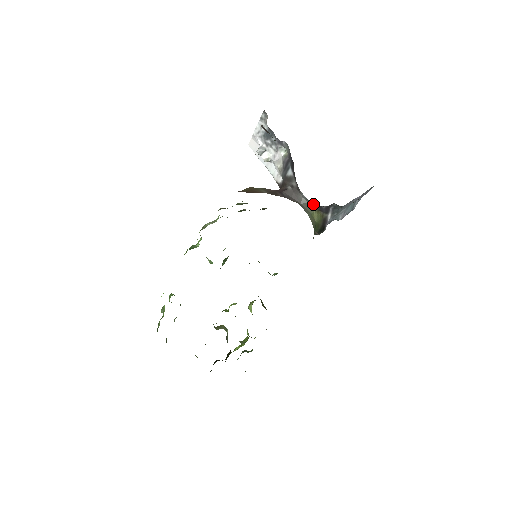
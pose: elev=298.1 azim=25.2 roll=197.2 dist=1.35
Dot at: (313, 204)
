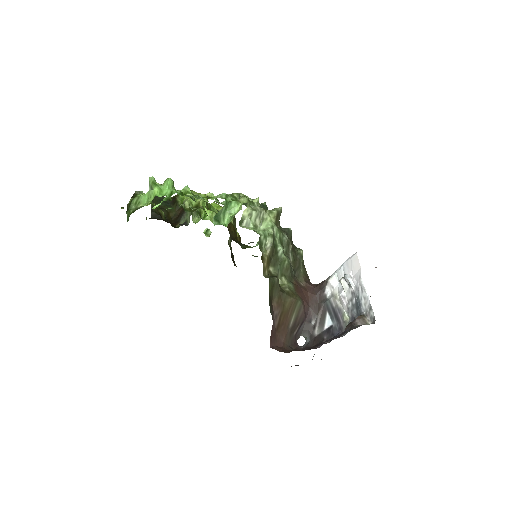
Dot at: occluded
